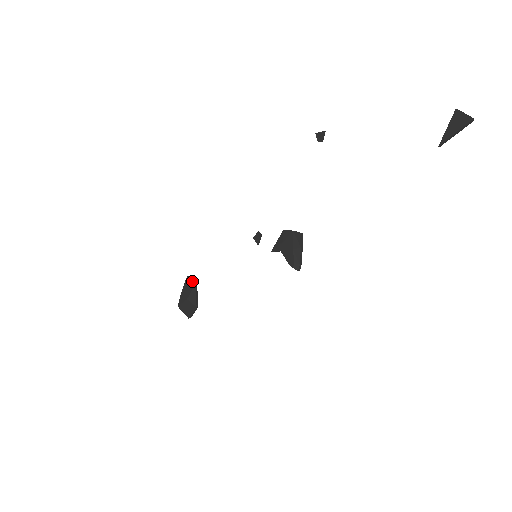
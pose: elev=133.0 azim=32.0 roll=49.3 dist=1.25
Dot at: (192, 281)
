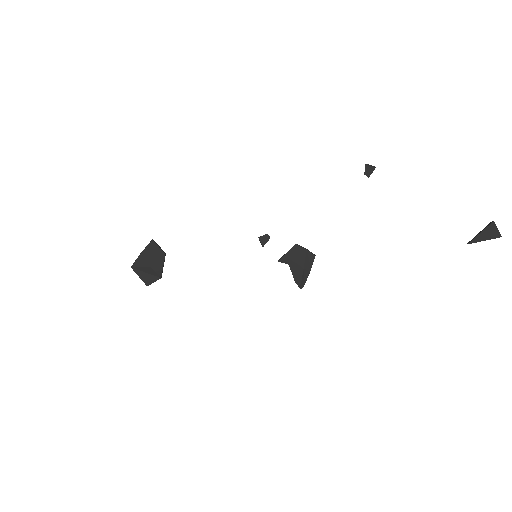
Dot at: (161, 249)
